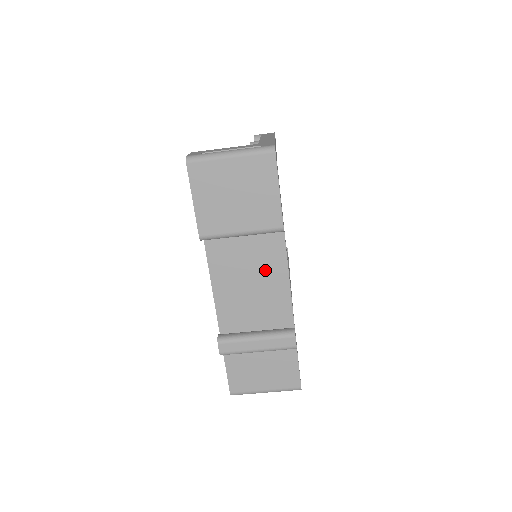
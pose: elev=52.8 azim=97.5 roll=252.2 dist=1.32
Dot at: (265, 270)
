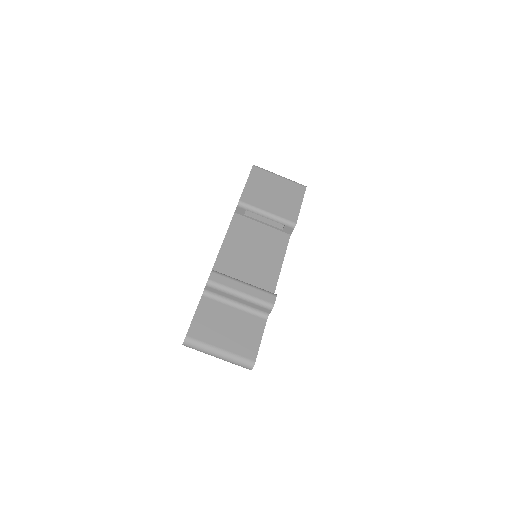
Dot at: (267, 253)
